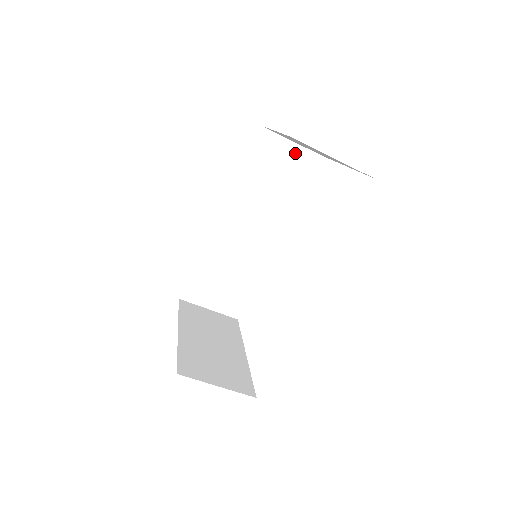
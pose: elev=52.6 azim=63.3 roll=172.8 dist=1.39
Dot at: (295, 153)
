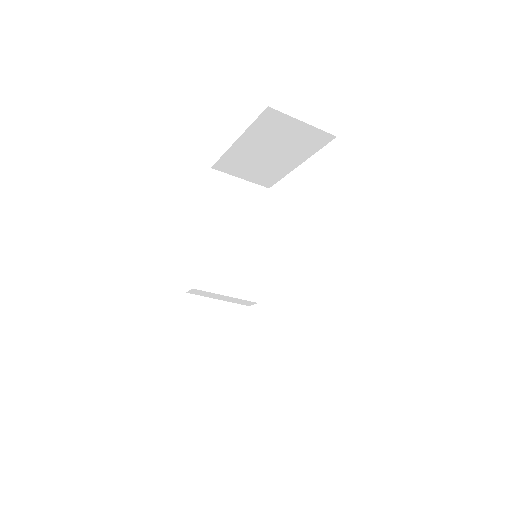
Dot at: (245, 188)
